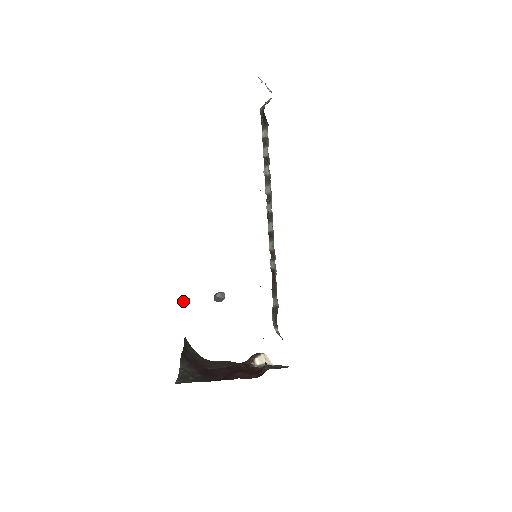
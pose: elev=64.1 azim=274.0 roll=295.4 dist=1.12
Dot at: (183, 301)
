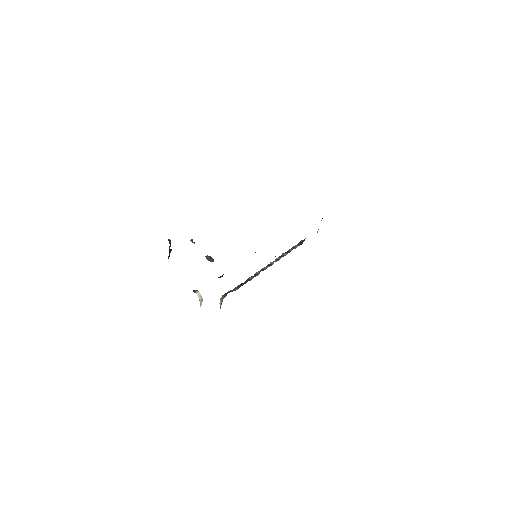
Dot at: (191, 240)
